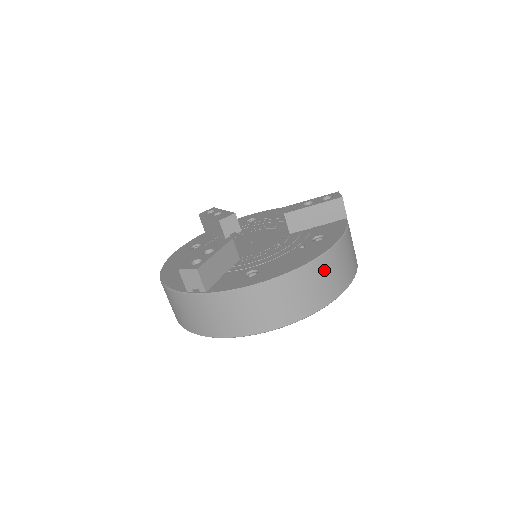
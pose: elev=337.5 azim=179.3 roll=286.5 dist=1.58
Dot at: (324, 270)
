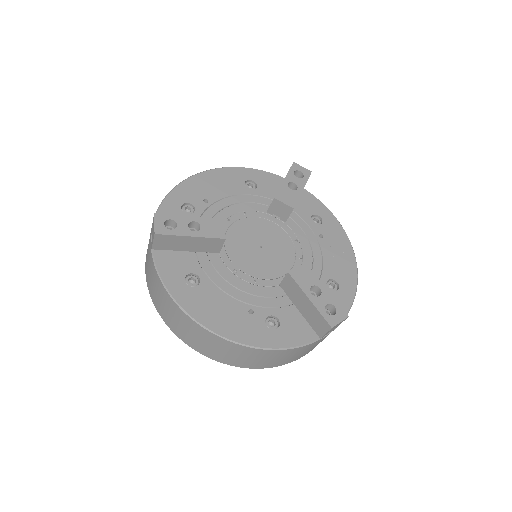
Dot at: (227, 348)
